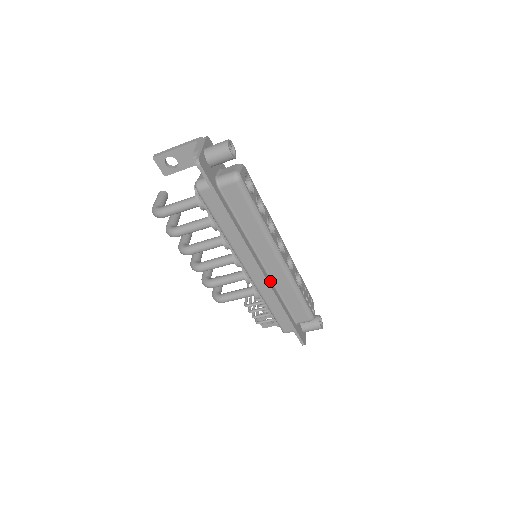
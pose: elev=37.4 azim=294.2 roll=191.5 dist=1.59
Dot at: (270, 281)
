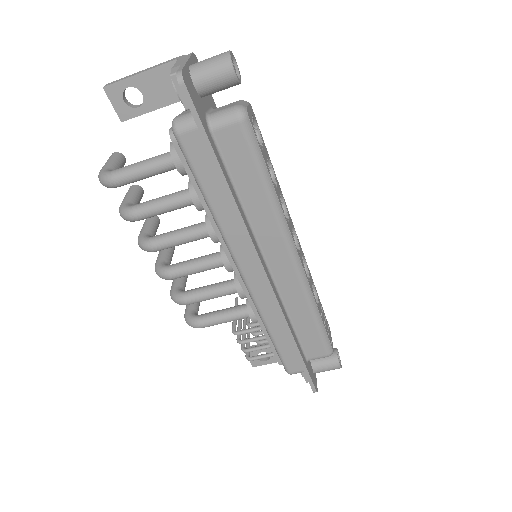
Dot at: (277, 294)
